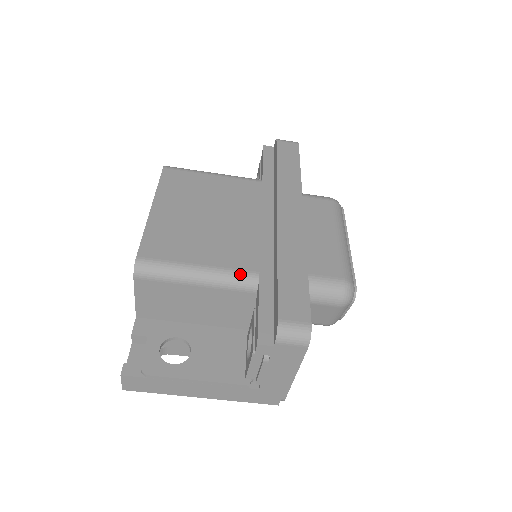
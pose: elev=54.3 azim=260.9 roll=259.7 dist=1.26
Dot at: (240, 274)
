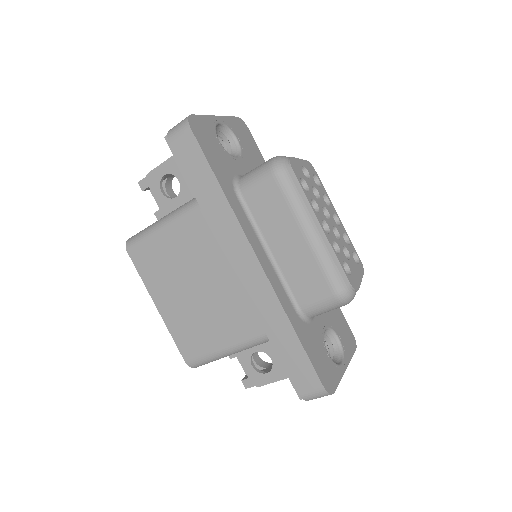
Dot at: (253, 340)
